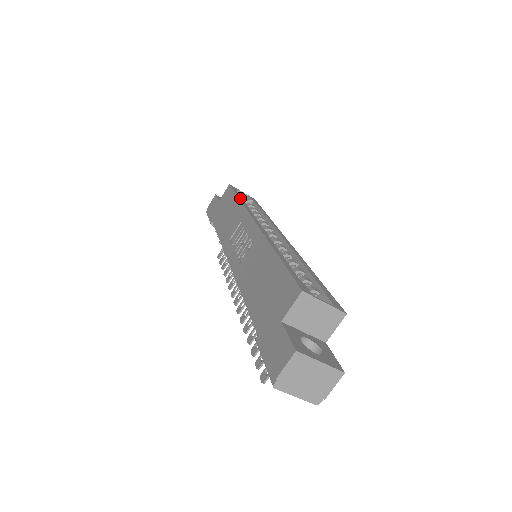
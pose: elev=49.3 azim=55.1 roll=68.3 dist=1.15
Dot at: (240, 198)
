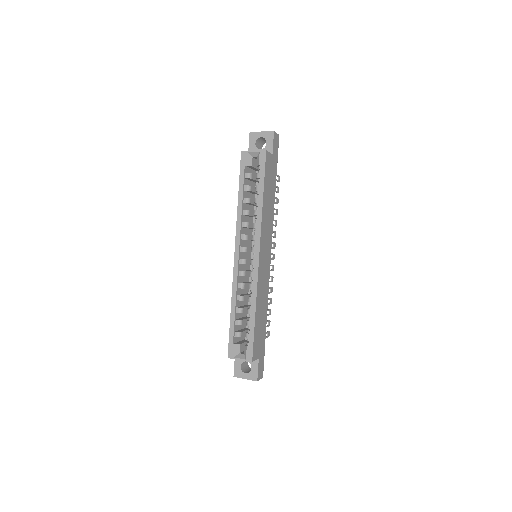
Dot at: (240, 195)
